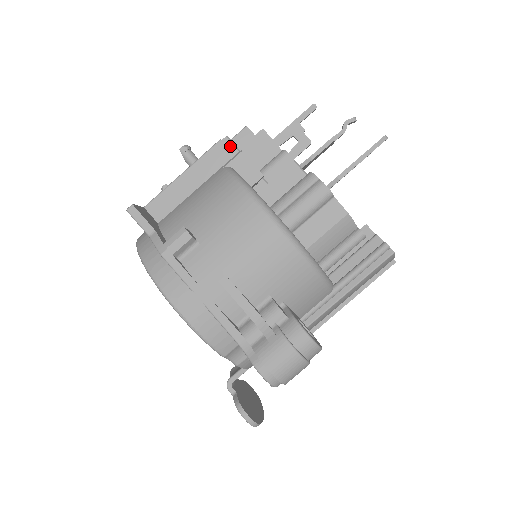
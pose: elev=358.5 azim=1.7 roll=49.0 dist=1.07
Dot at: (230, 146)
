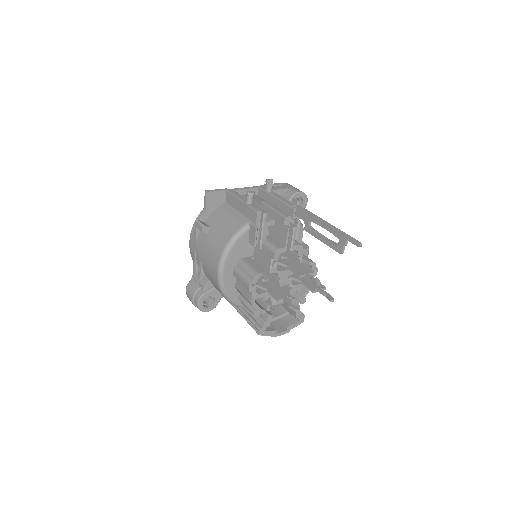
Dot at: (262, 218)
